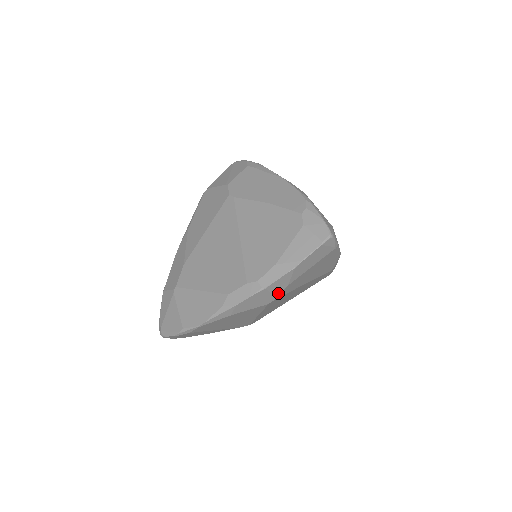
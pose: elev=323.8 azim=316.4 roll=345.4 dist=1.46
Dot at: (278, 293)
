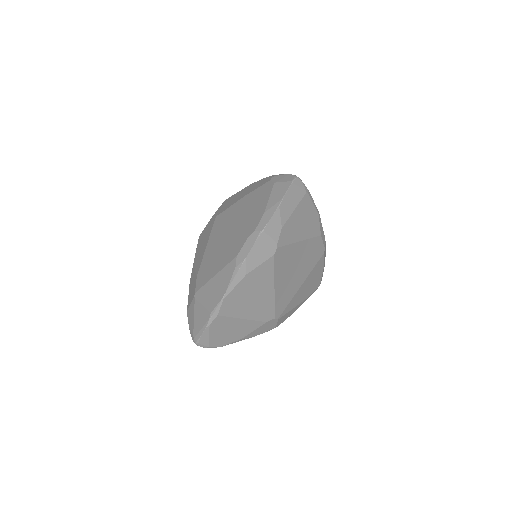
Dot at: (277, 238)
